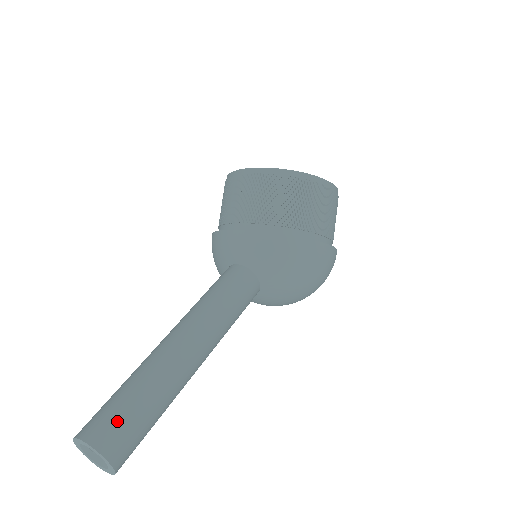
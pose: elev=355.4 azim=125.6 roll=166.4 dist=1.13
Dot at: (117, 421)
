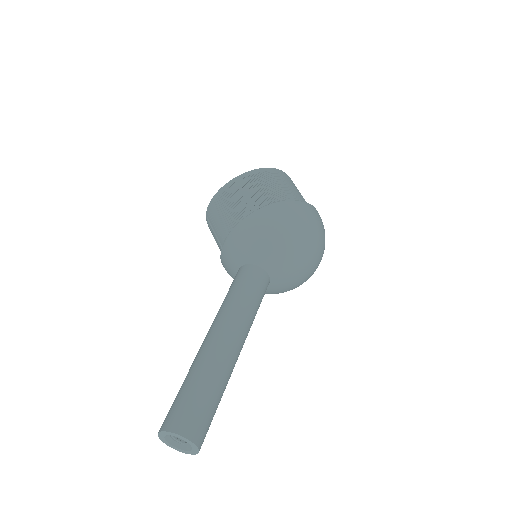
Dot at: (175, 407)
